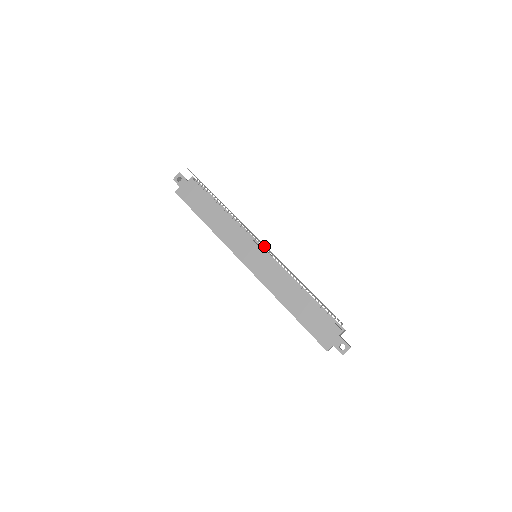
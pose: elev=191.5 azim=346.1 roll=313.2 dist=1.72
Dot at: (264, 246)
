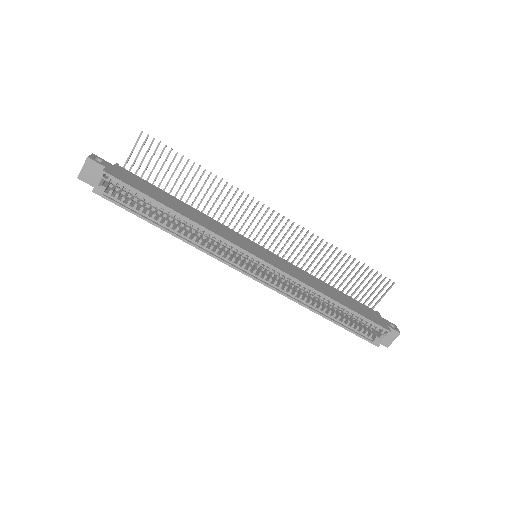
Dot at: (288, 221)
